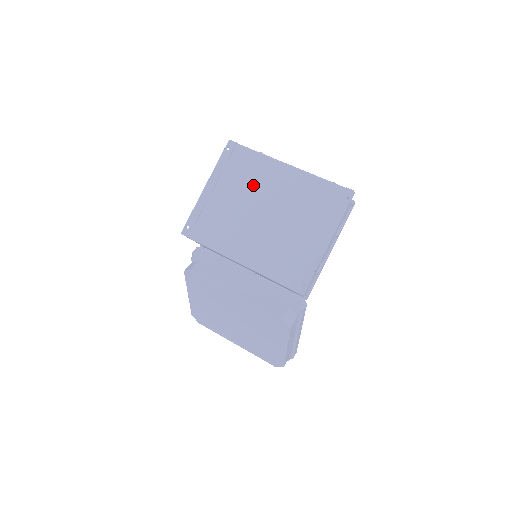
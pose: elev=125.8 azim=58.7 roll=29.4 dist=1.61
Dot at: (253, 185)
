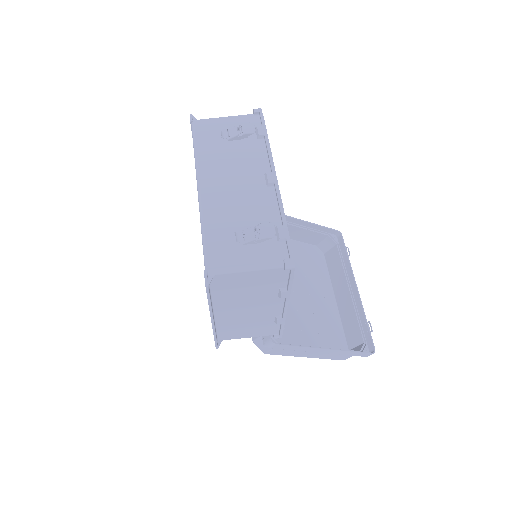
Dot at: occluded
